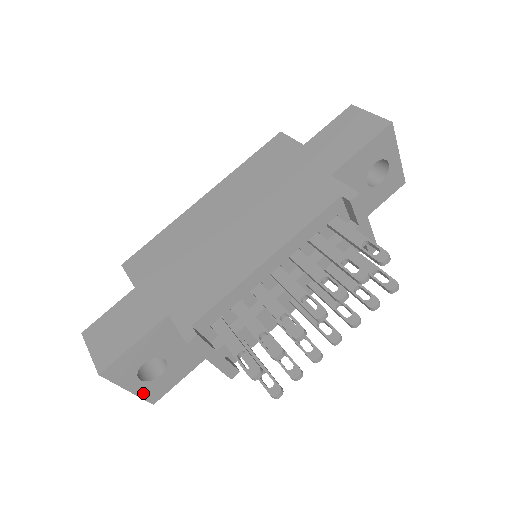
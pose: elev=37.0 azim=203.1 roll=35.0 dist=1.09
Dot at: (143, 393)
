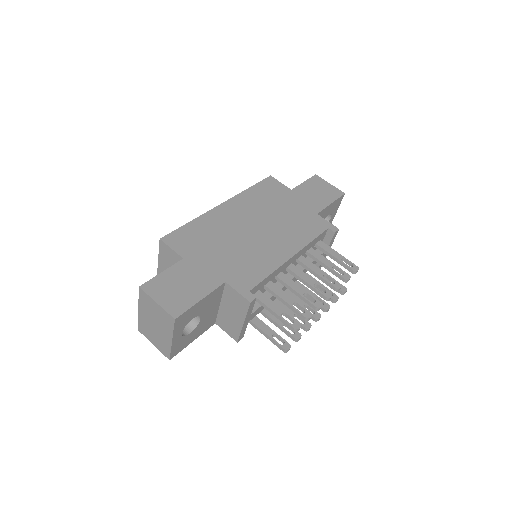
Dot at: (174, 346)
